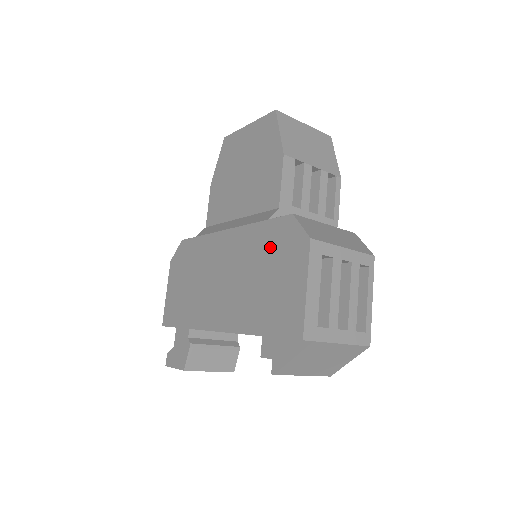
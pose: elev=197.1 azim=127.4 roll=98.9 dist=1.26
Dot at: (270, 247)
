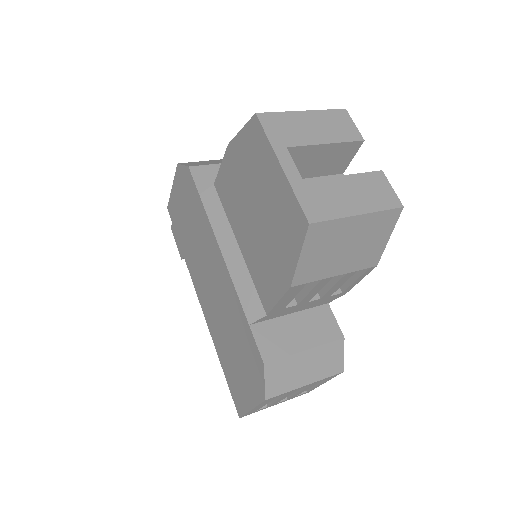
Dot at: (243, 344)
